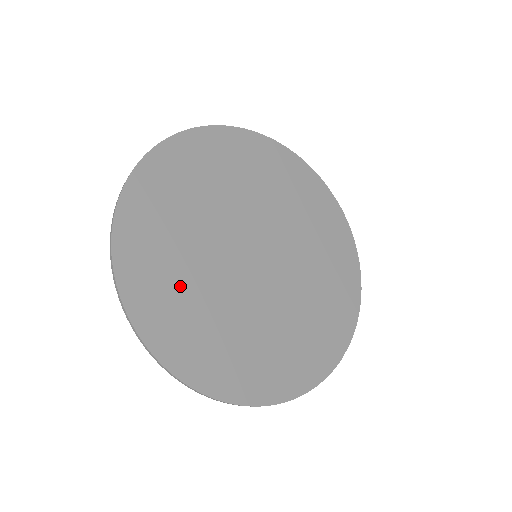
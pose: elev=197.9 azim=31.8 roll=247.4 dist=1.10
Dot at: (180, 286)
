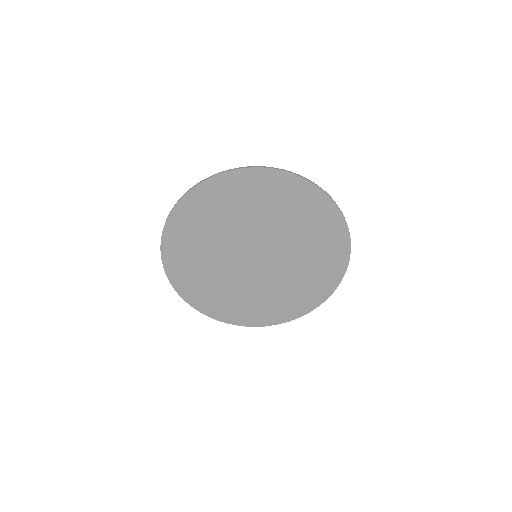
Dot at: (197, 247)
